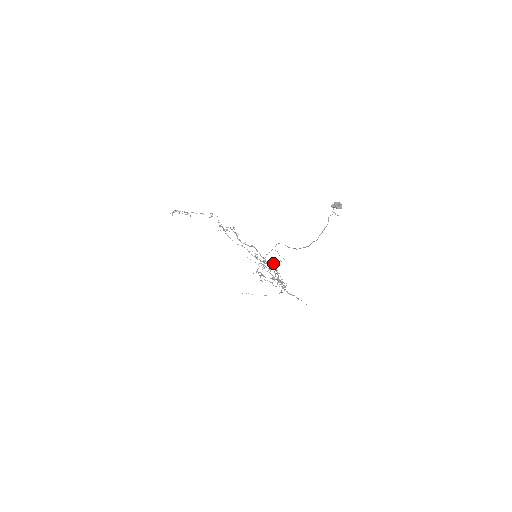
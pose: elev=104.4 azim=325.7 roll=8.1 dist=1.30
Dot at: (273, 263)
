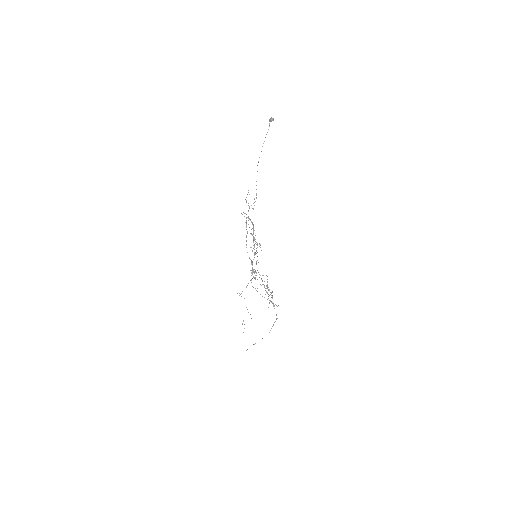
Dot at: occluded
